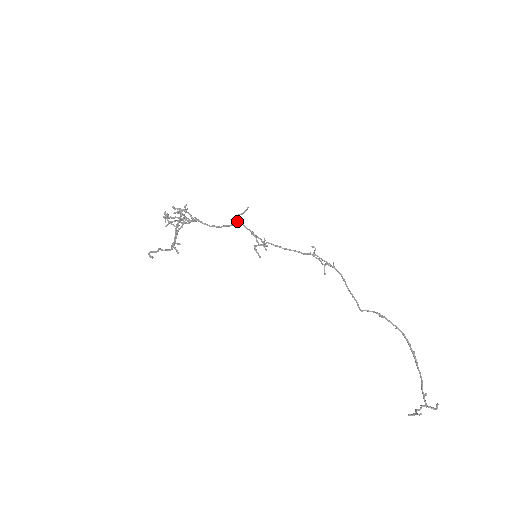
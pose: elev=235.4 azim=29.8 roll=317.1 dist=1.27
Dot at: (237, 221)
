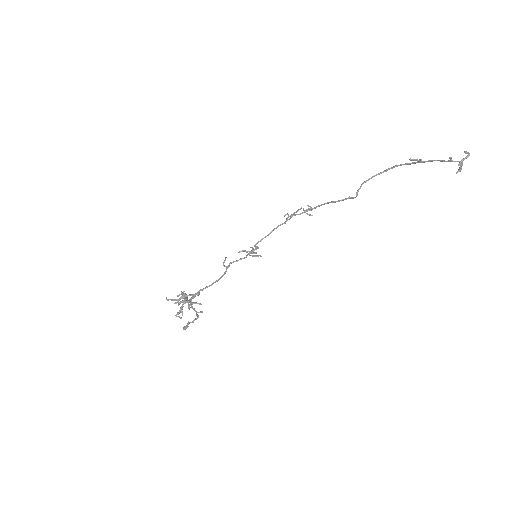
Dot at: (226, 267)
